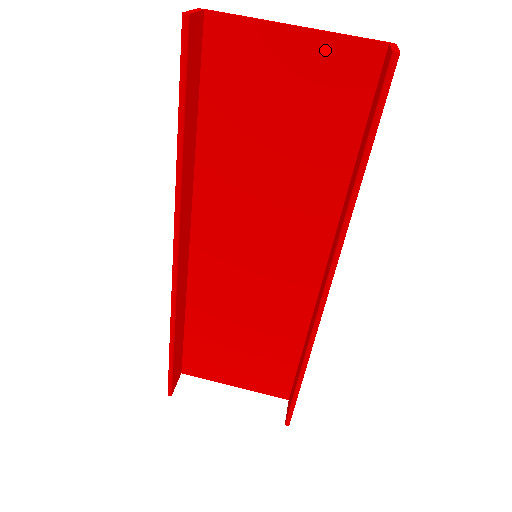
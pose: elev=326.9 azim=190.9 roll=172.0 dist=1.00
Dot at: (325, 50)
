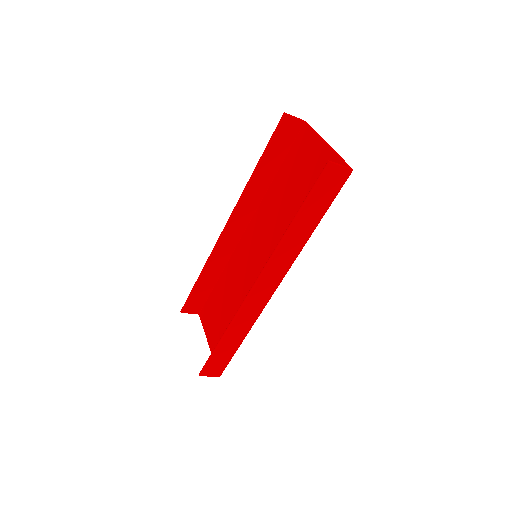
Dot at: (329, 159)
